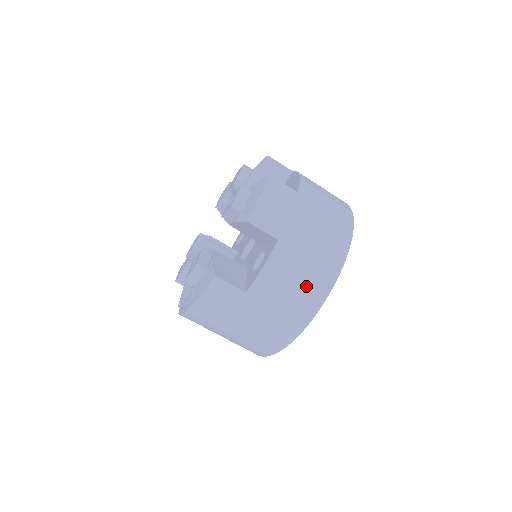
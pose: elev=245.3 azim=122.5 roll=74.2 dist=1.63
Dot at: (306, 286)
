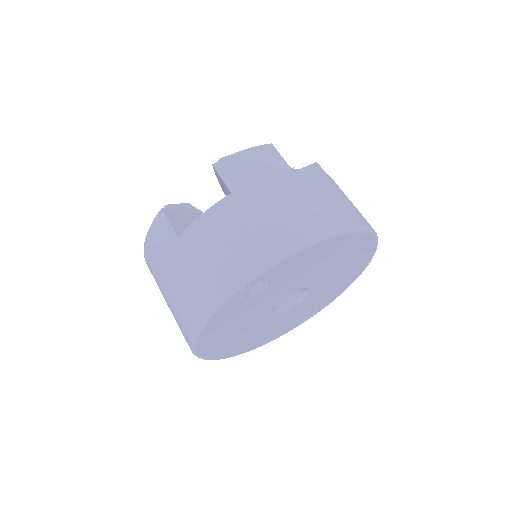
Dot at: (234, 253)
